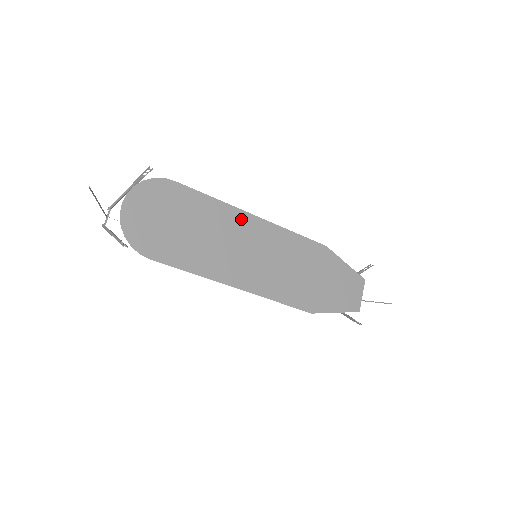
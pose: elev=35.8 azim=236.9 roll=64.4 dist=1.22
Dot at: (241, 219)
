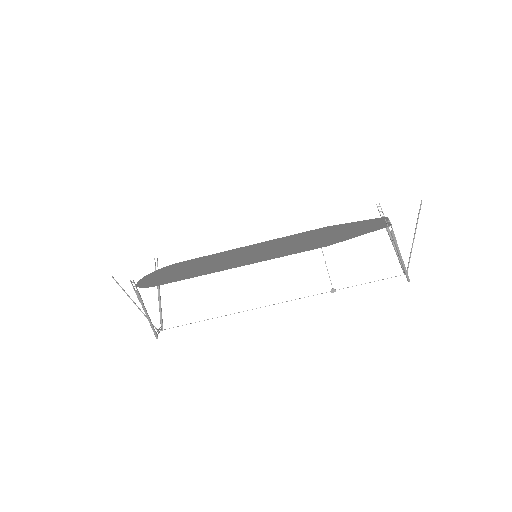
Dot at: (236, 251)
